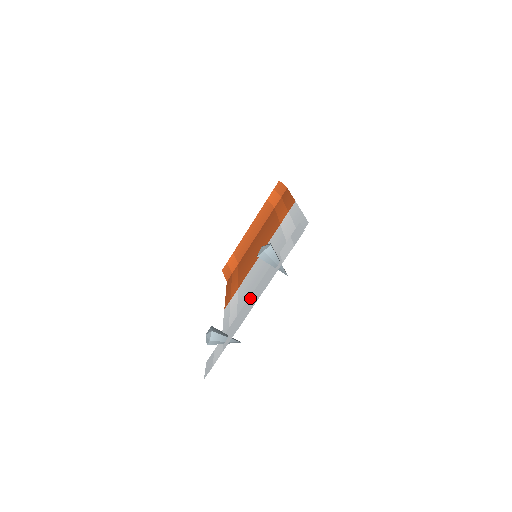
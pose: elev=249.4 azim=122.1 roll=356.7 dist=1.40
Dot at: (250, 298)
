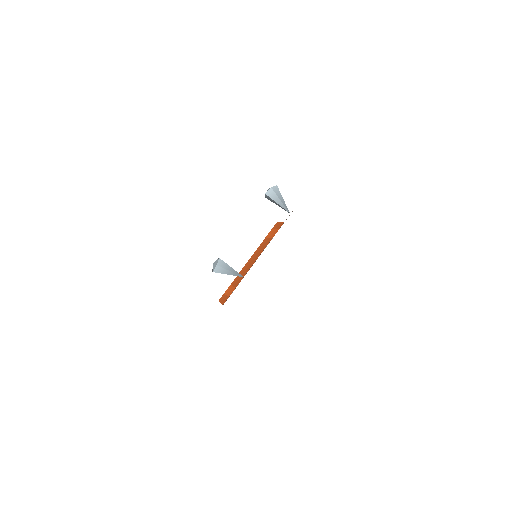
Dot at: occluded
